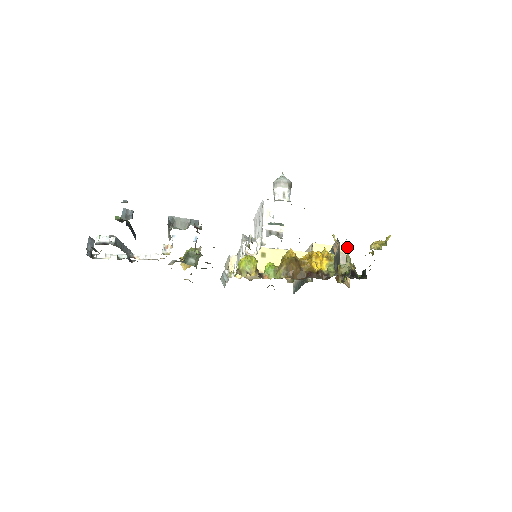
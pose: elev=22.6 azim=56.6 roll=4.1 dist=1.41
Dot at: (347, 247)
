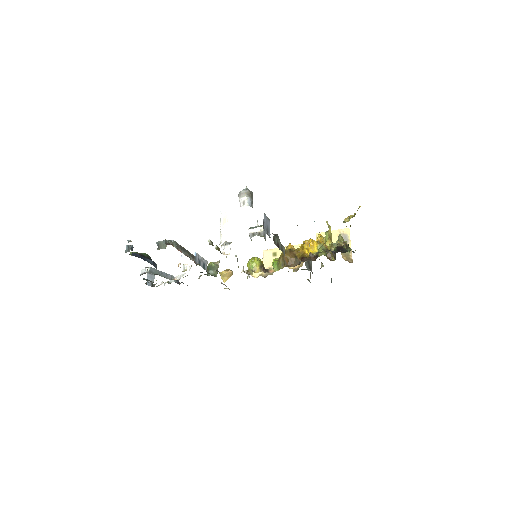
Dot at: (347, 228)
